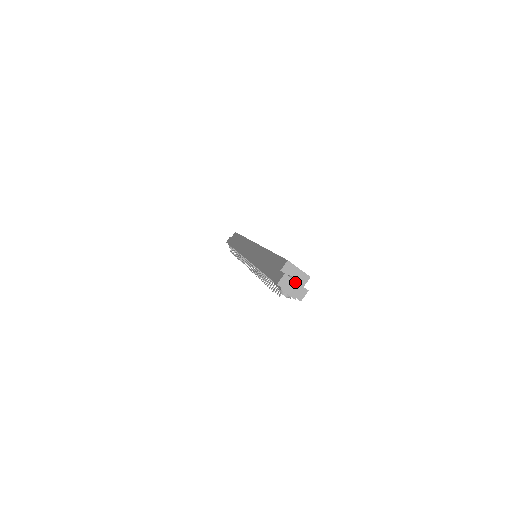
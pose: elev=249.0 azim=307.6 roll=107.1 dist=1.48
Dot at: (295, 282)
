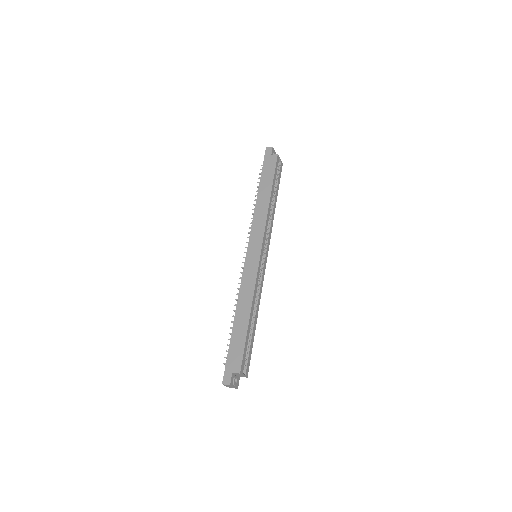
Dot at: (233, 387)
